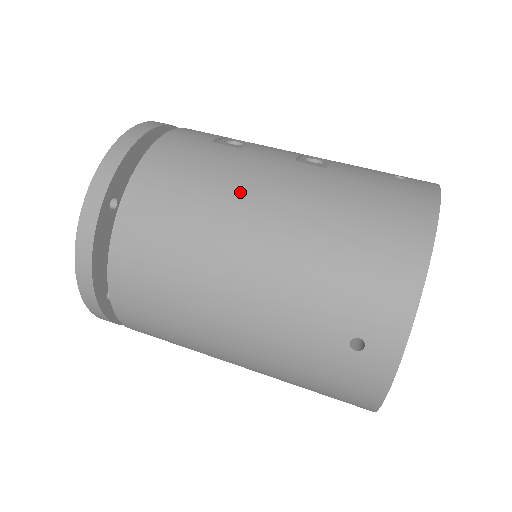
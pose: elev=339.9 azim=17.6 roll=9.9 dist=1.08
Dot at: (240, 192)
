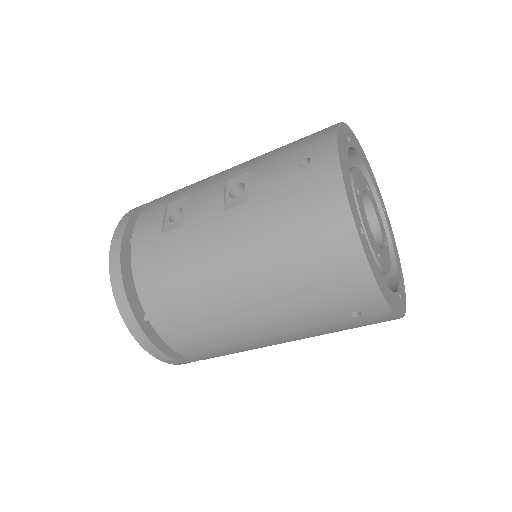
Dot at: (209, 272)
